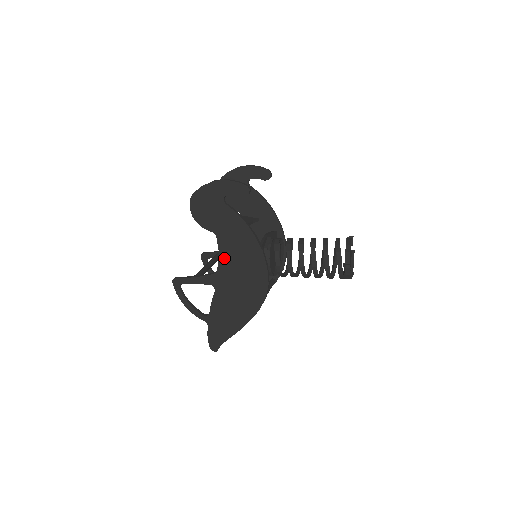
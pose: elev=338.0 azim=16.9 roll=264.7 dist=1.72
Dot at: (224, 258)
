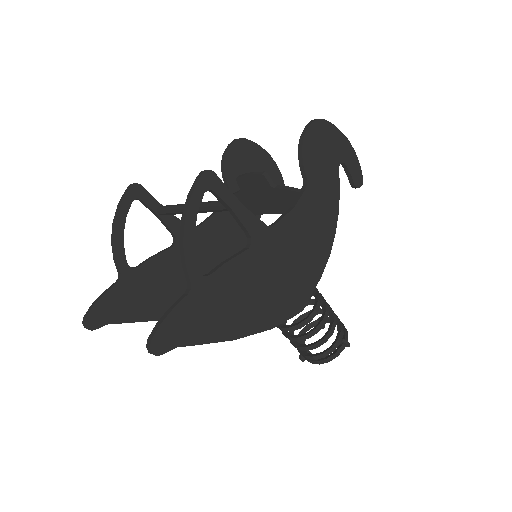
Dot at: (293, 220)
